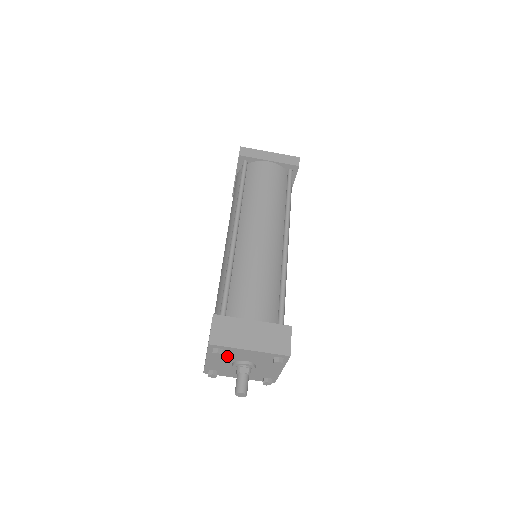
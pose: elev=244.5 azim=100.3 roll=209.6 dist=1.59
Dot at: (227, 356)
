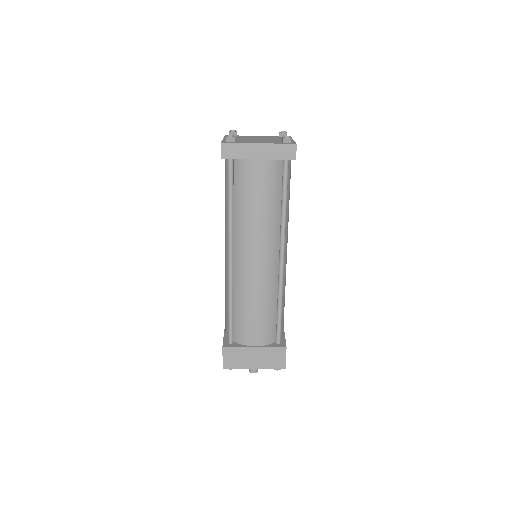
Dot at: occluded
